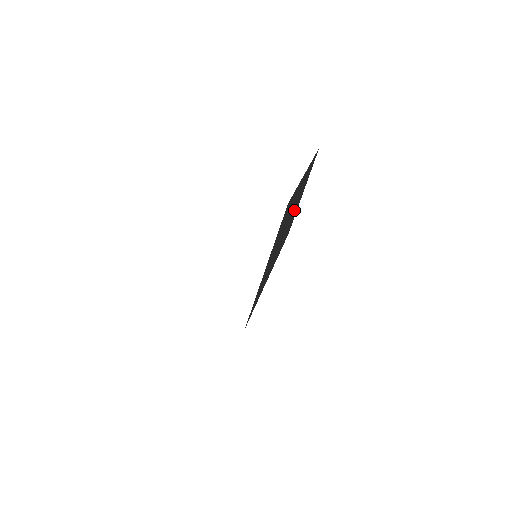
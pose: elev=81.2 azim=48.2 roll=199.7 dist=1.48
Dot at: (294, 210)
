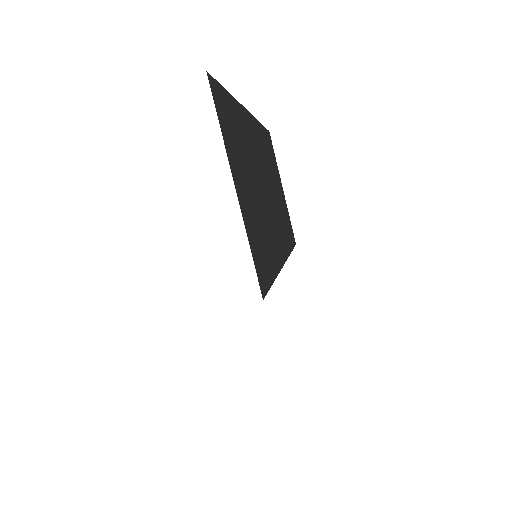
Dot at: (273, 189)
